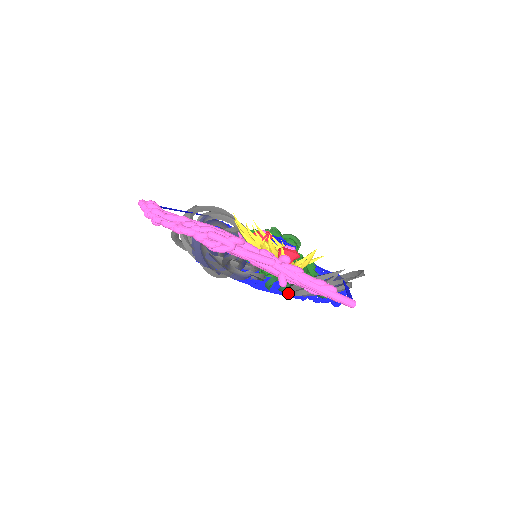
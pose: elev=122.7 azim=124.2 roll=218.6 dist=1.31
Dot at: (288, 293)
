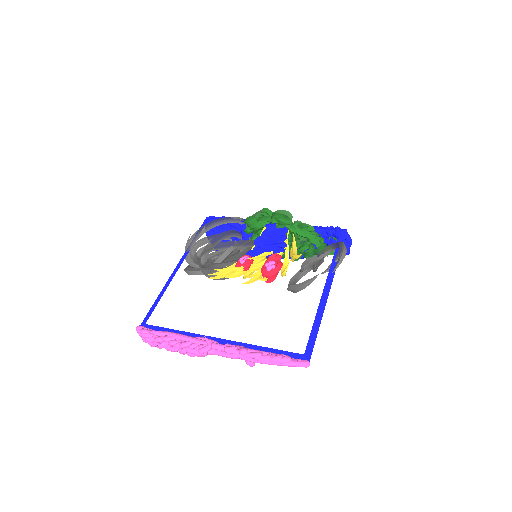
Dot at: occluded
